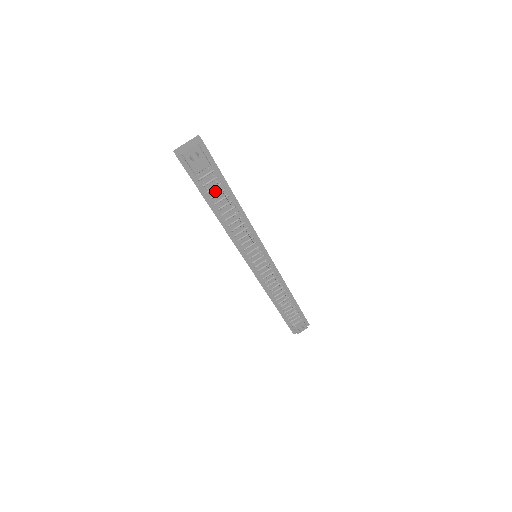
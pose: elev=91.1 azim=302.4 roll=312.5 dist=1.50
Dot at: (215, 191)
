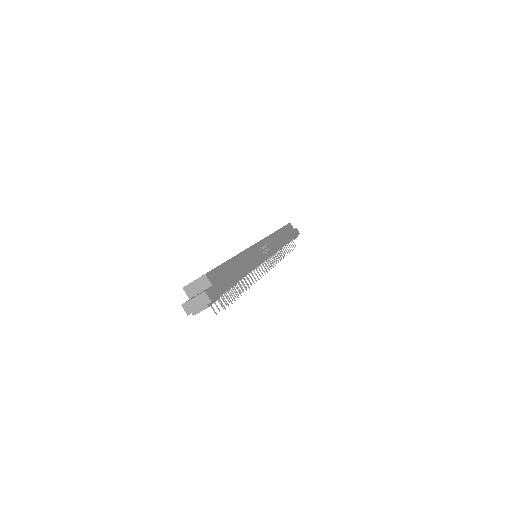
Dot at: occluded
